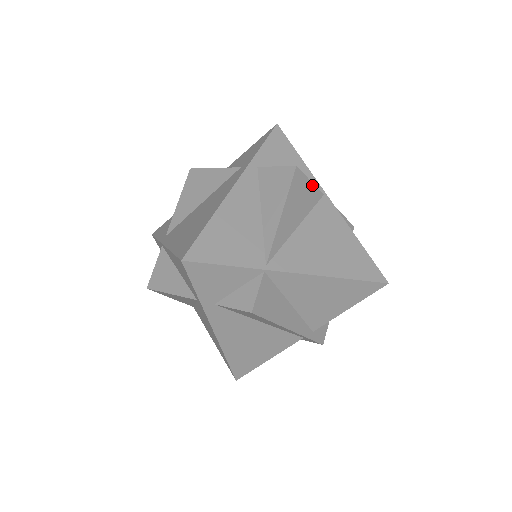
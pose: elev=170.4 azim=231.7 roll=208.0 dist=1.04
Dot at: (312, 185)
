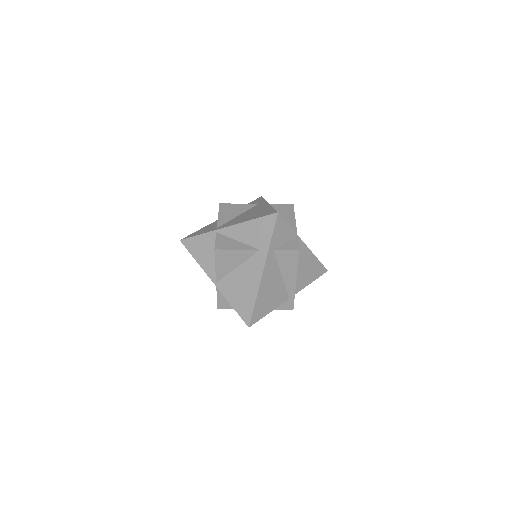
Dot at: occluded
